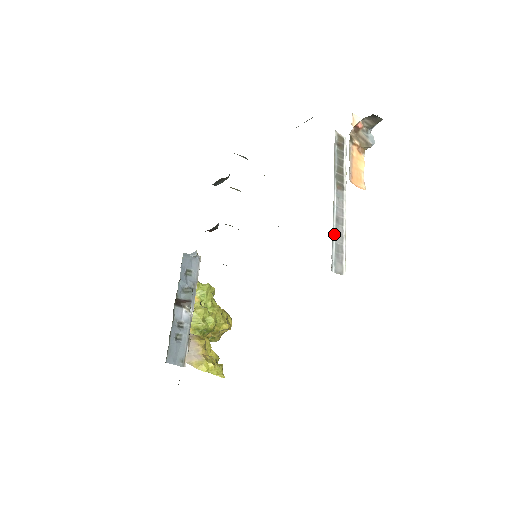
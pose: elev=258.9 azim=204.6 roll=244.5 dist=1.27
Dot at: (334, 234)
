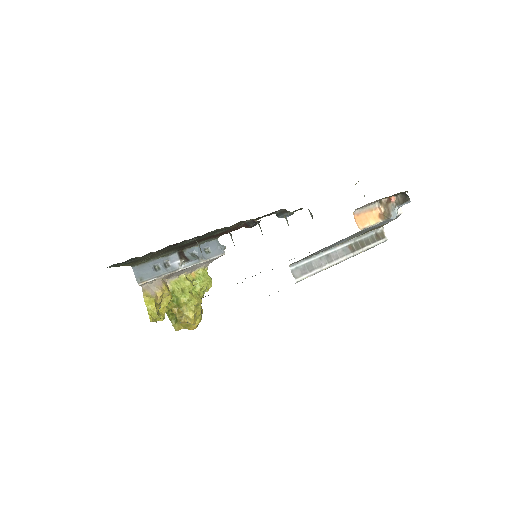
Dot at: (316, 257)
